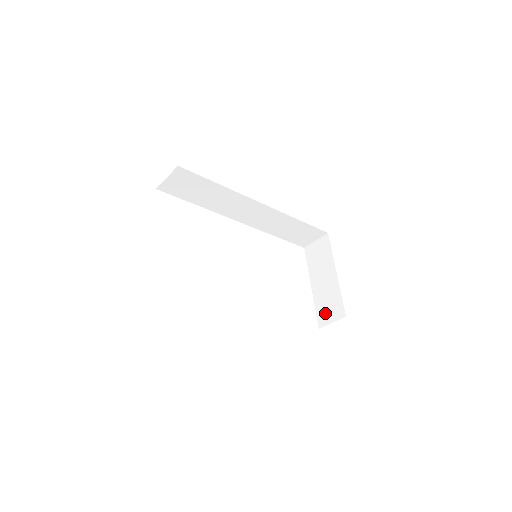
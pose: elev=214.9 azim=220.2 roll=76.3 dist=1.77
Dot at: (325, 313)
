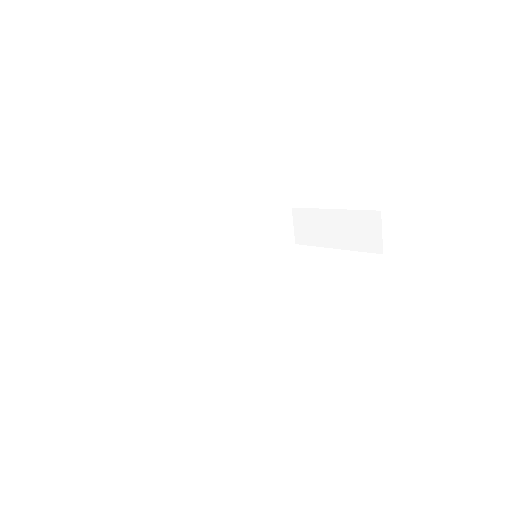
Dot at: (368, 239)
